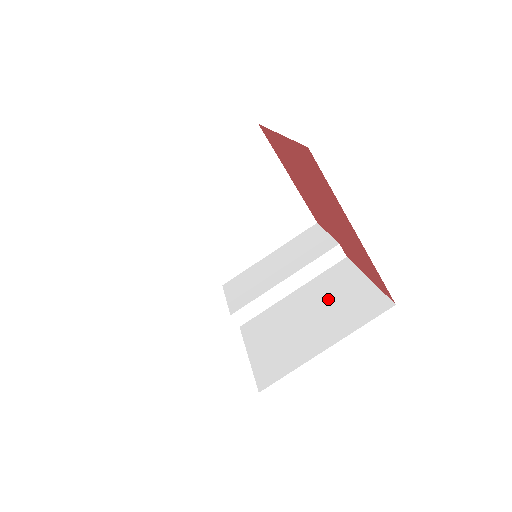
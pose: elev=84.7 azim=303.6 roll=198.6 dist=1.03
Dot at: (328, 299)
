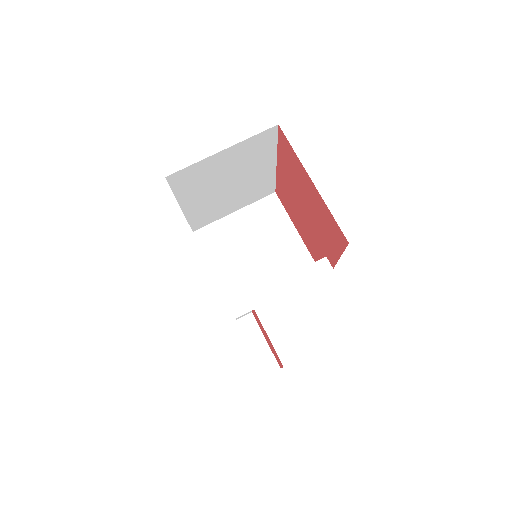
Dot at: occluded
